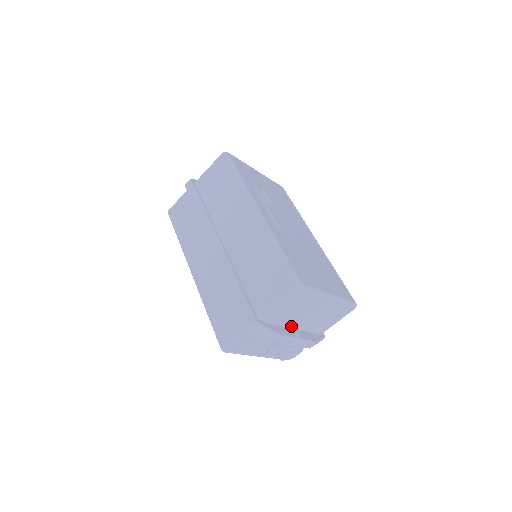
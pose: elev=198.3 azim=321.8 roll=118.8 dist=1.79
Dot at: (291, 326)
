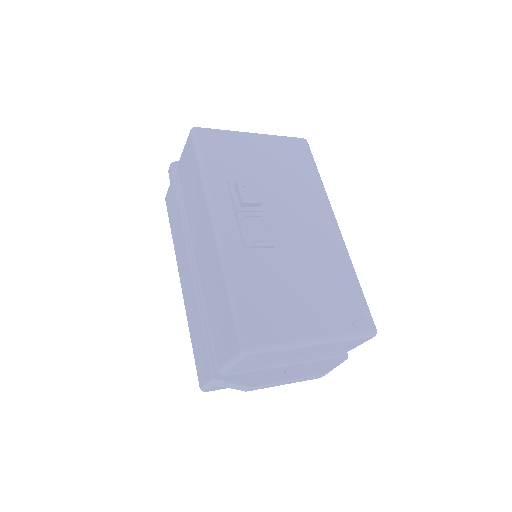
Dot at: (279, 365)
